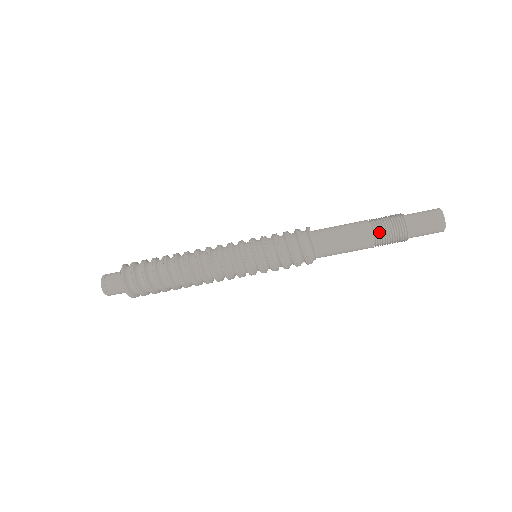
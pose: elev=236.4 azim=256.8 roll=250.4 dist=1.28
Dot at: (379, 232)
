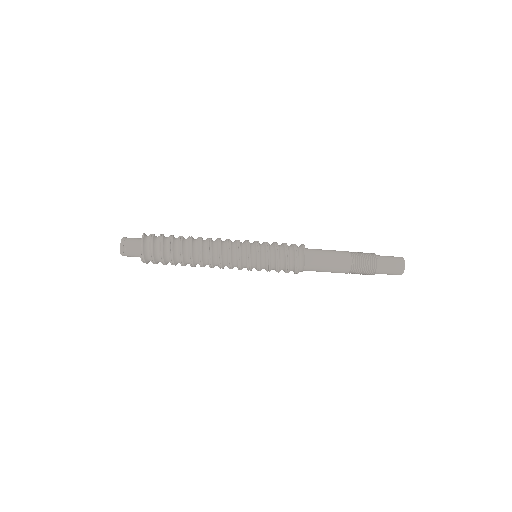
Dot at: (356, 265)
